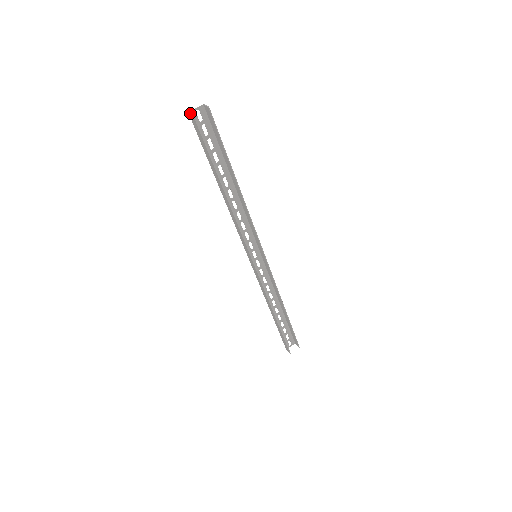
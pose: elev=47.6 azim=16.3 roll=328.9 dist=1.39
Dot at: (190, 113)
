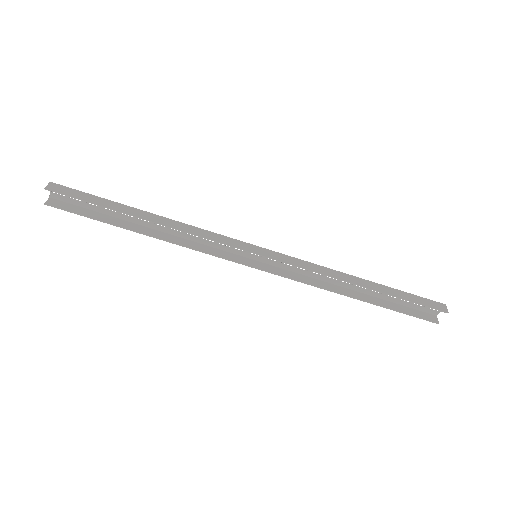
Dot at: (47, 200)
